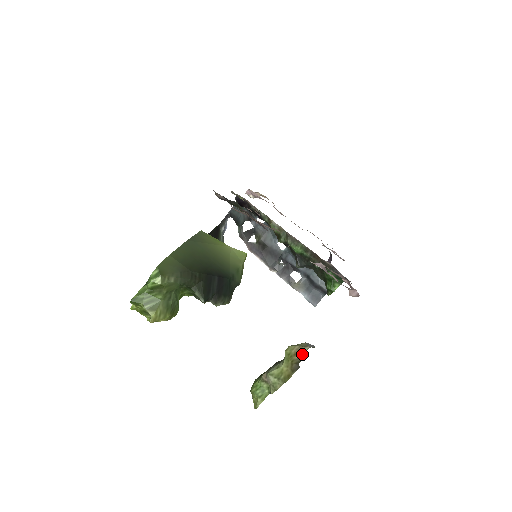
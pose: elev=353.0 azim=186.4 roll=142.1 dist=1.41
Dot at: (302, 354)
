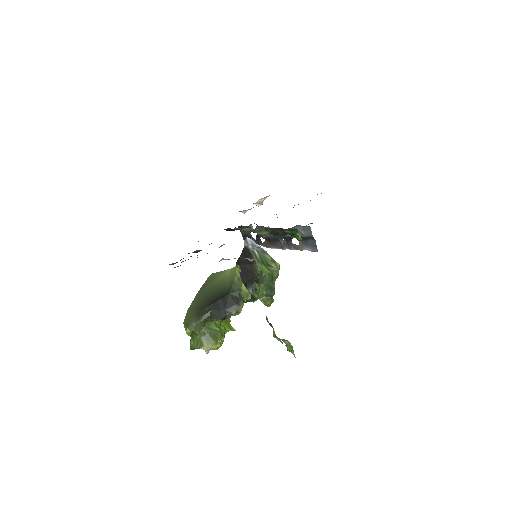
Dot at: occluded
